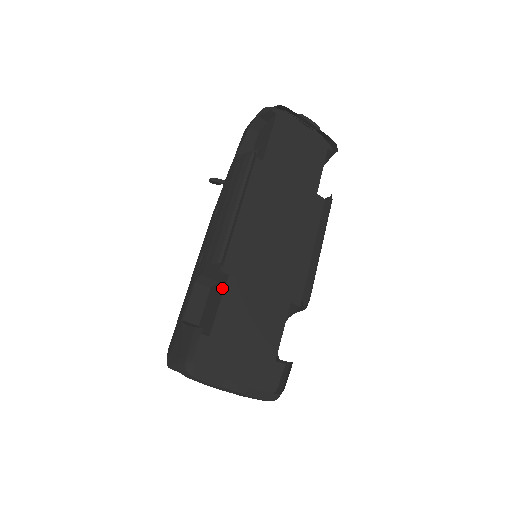
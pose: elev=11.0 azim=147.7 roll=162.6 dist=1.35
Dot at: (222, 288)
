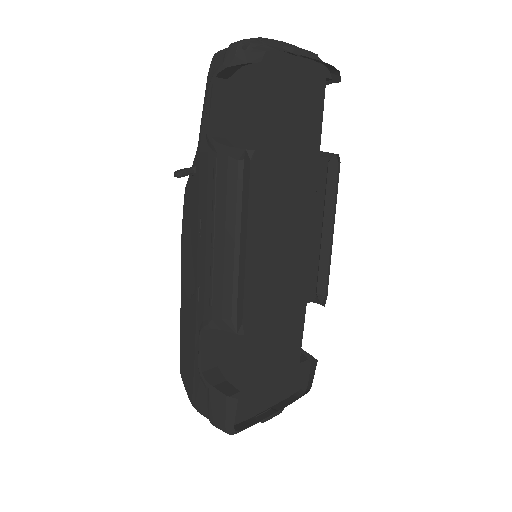
Dot at: (240, 337)
